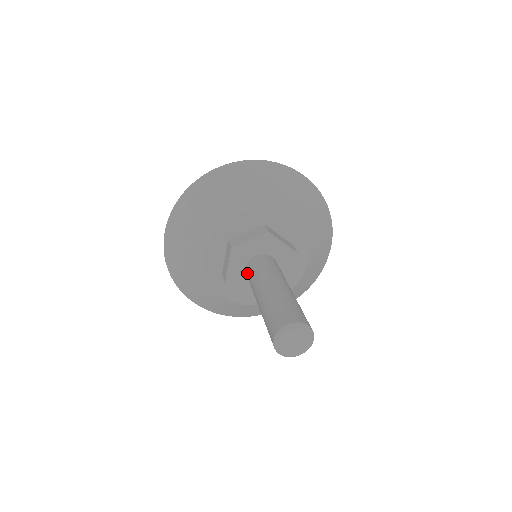
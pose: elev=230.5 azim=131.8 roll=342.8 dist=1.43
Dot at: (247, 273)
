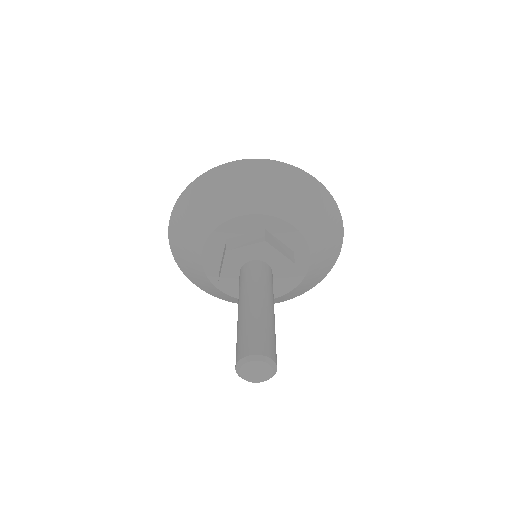
Dot at: occluded
